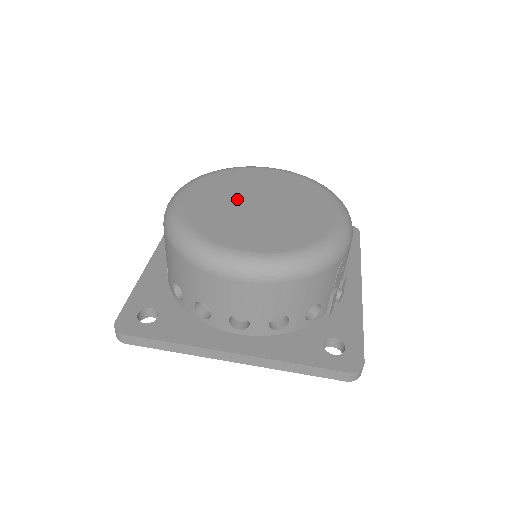
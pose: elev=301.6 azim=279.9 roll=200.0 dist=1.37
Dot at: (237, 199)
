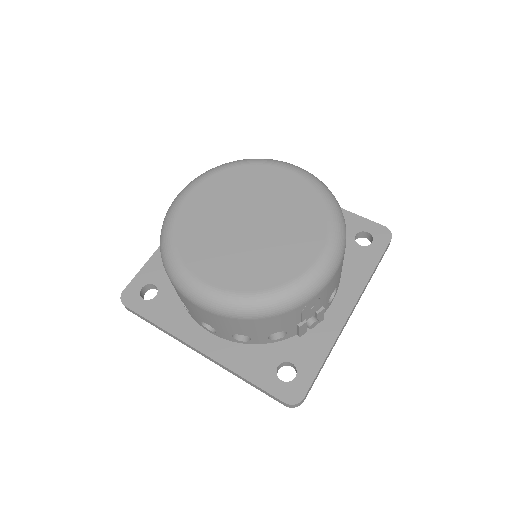
Dot at: (232, 210)
